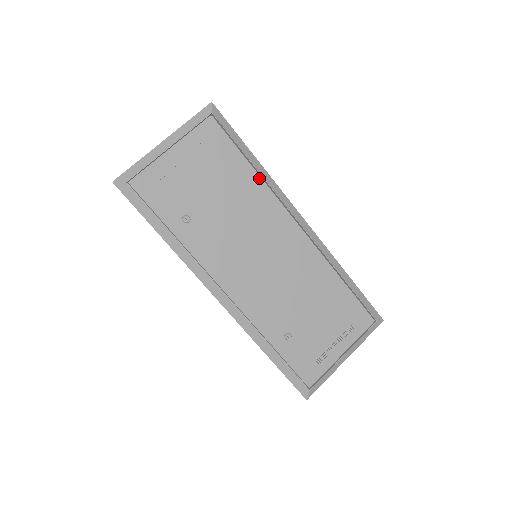
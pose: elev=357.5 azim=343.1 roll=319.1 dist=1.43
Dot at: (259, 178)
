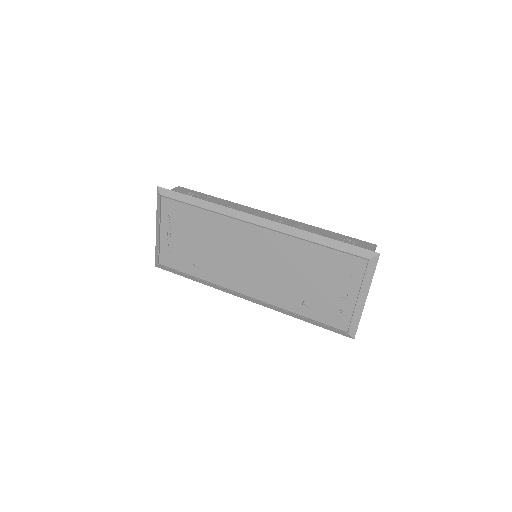
Dot at: (211, 213)
